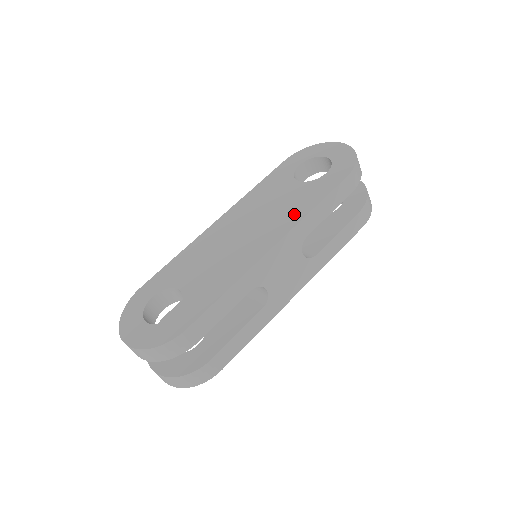
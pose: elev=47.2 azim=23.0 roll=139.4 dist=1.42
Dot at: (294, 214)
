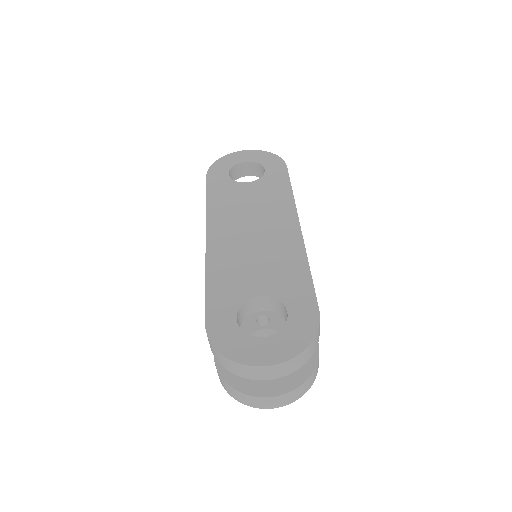
Dot at: (282, 201)
